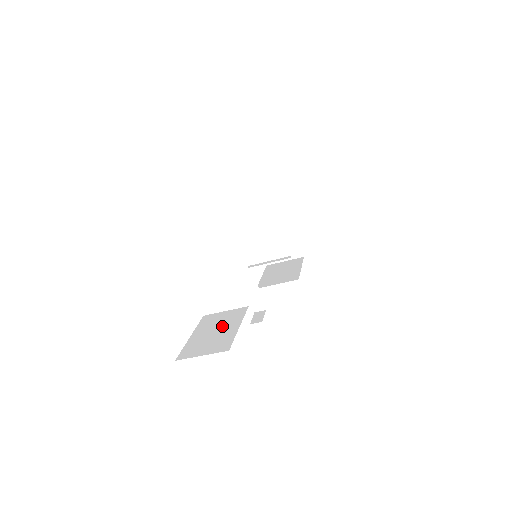
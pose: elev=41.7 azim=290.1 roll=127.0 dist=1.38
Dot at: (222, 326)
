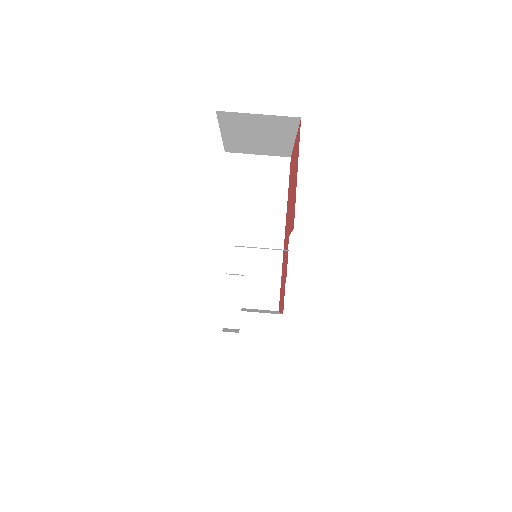
Dot at: occluded
